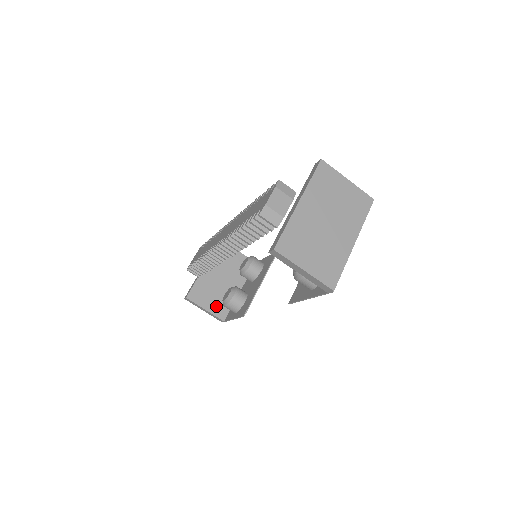
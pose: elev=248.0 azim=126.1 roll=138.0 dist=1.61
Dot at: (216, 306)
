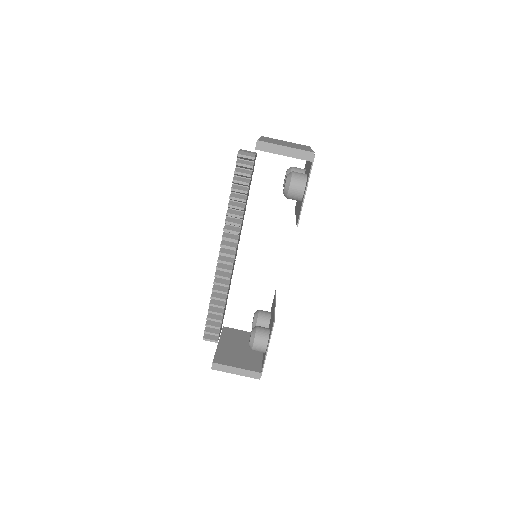
Dot at: (246, 364)
